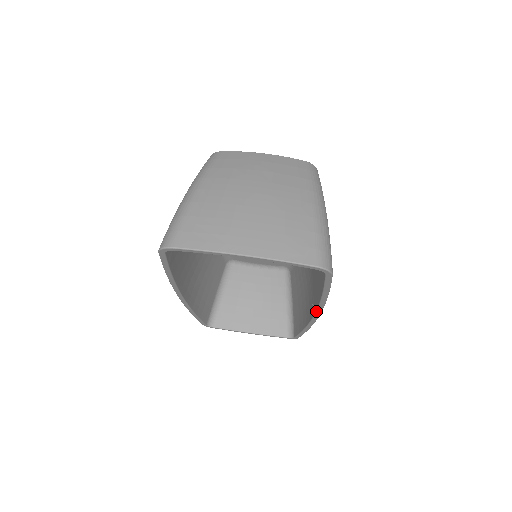
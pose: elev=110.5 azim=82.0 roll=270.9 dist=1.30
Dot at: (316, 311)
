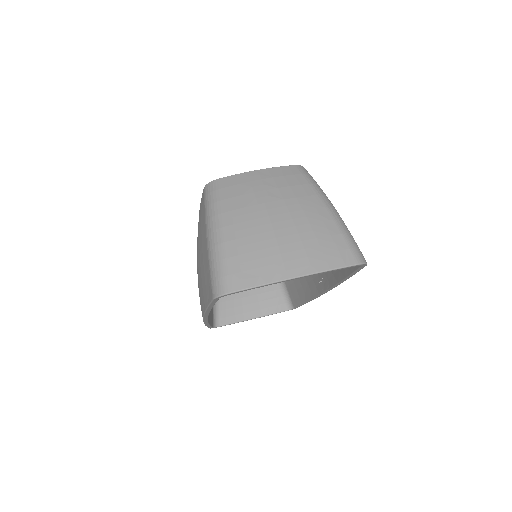
Dot at: (331, 288)
